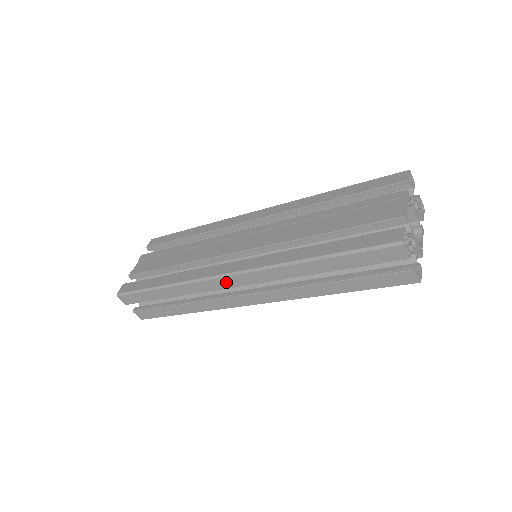
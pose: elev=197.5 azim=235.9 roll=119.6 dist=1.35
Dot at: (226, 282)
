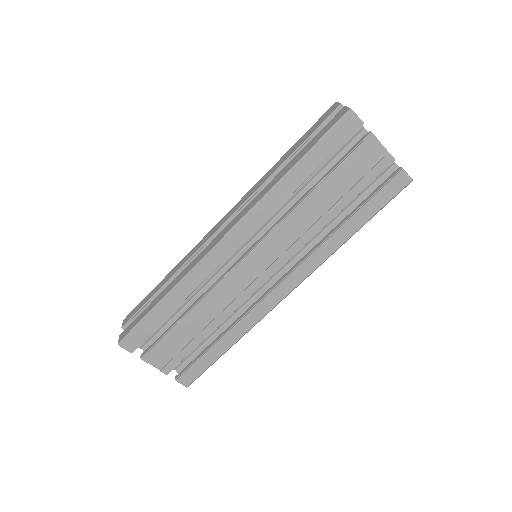
Dot at: (215, 229)
